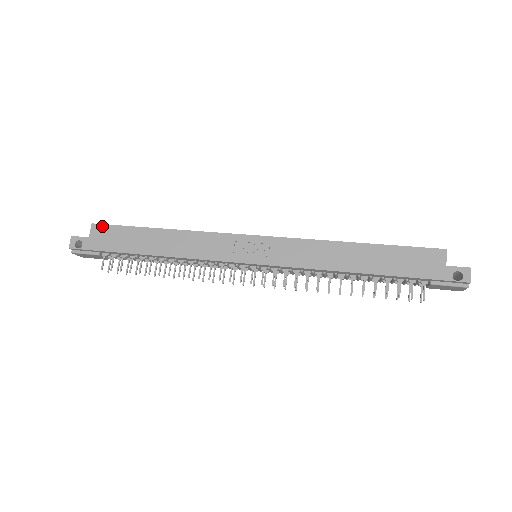
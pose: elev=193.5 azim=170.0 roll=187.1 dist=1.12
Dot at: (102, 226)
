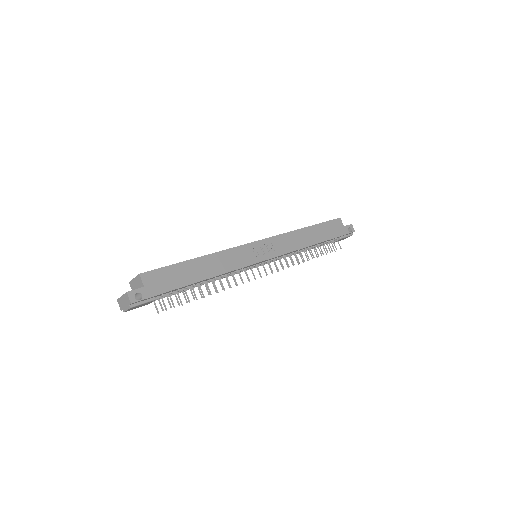
Dot at: (150, 273)
